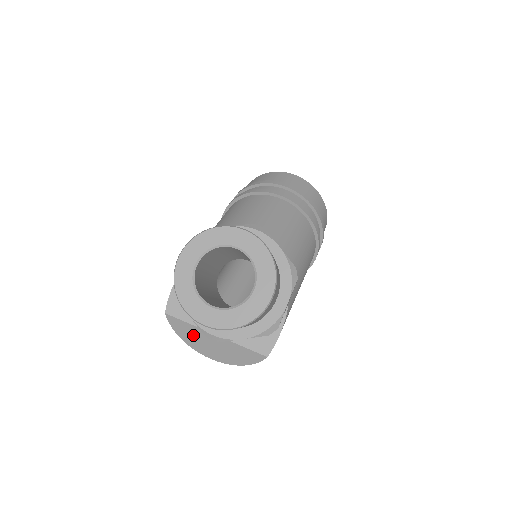
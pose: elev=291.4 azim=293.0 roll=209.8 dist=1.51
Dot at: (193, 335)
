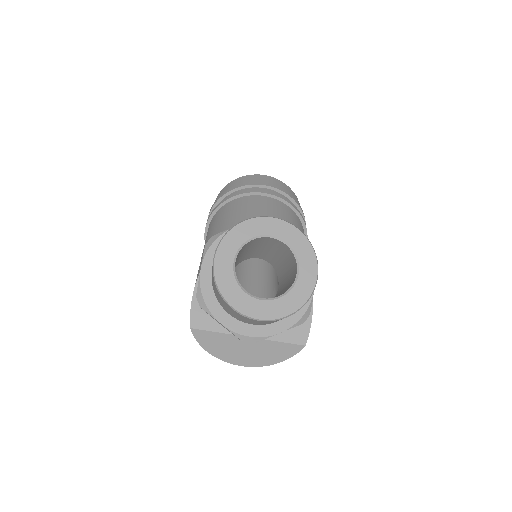
Dot at: (223, 345)
